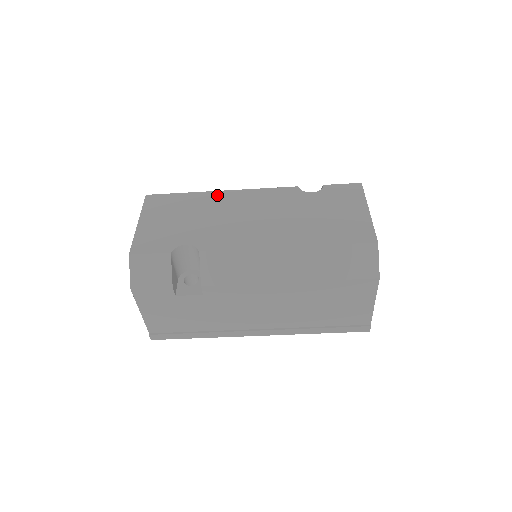
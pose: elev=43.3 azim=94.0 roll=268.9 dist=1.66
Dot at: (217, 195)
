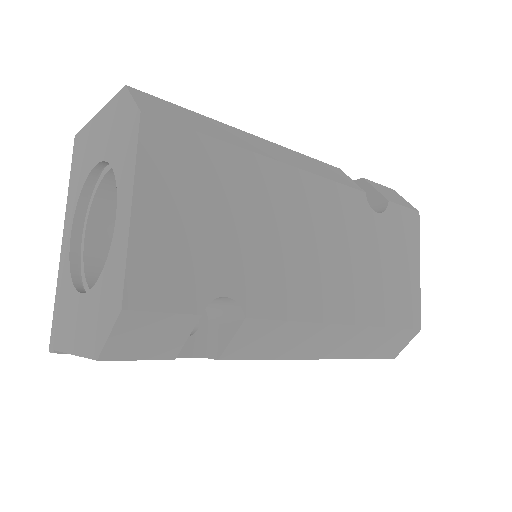
Dot at: (270, 171)
